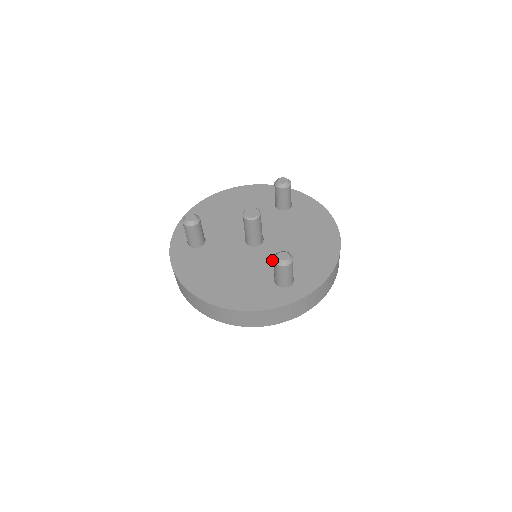
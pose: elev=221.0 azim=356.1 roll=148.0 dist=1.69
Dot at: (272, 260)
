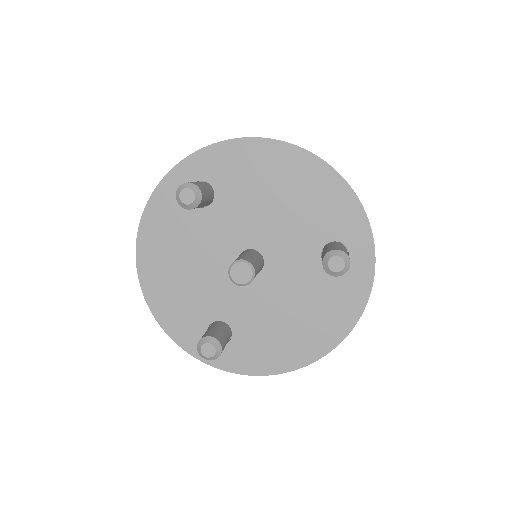
Dot at: (235, 304)
